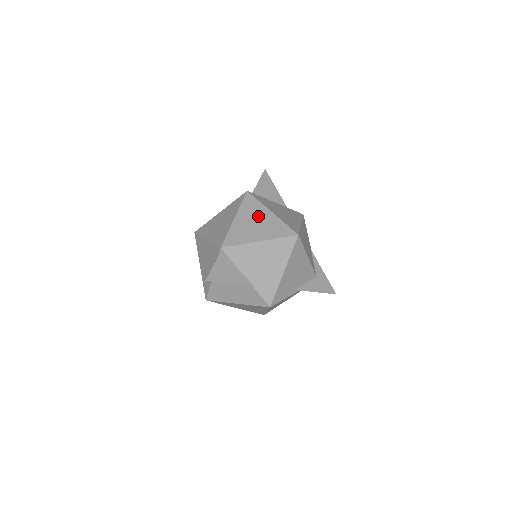
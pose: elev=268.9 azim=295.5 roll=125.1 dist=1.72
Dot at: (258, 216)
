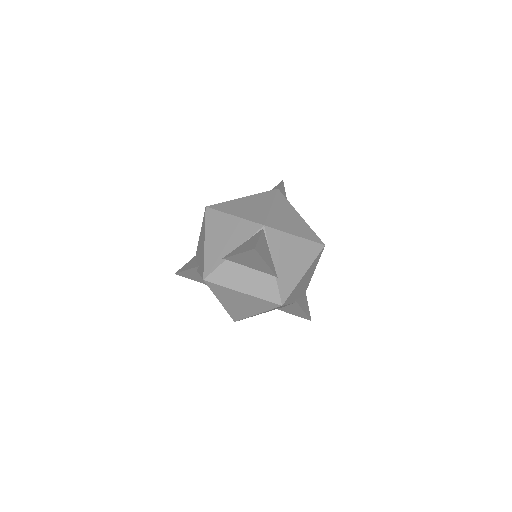
Dot at: (291, 214)
